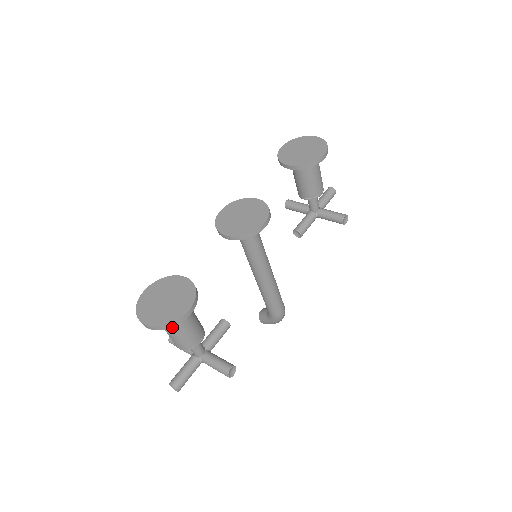
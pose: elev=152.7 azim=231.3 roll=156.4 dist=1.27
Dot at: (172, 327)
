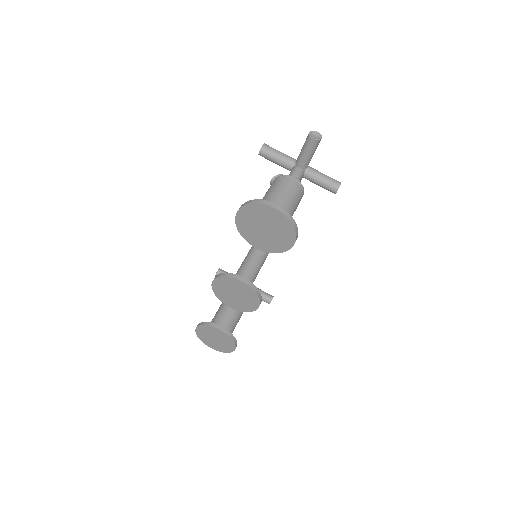
Dot at: occluded
